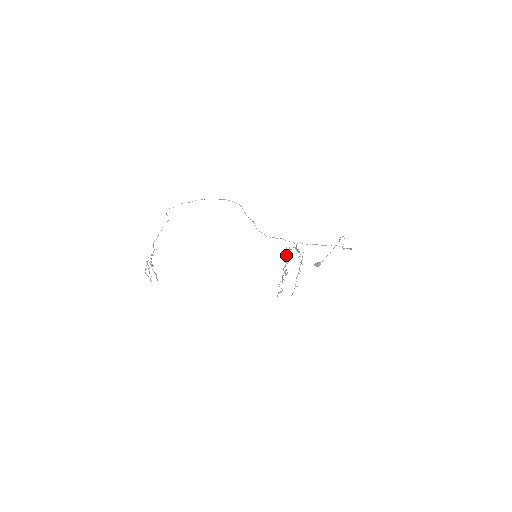
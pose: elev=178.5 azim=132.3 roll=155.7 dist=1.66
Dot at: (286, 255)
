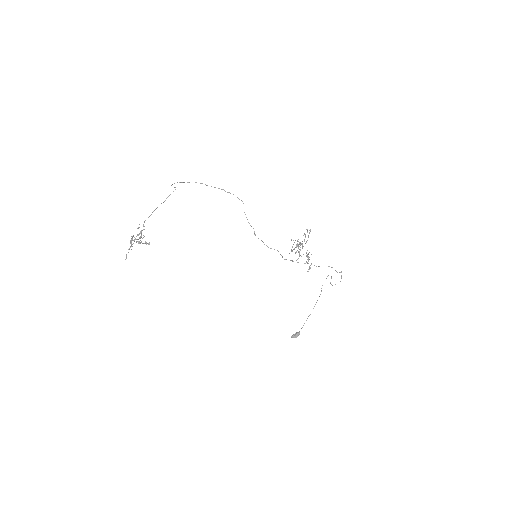
Dot at: occluded
